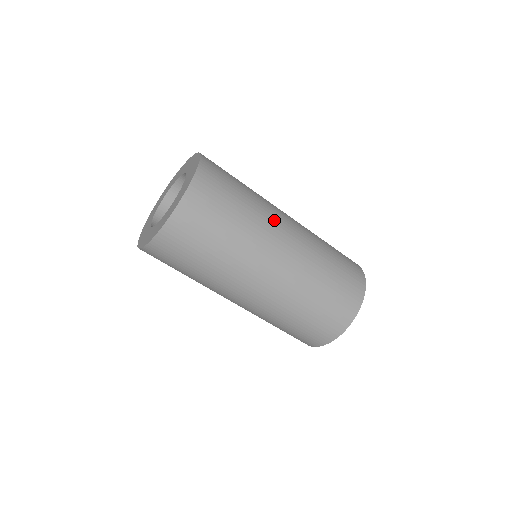
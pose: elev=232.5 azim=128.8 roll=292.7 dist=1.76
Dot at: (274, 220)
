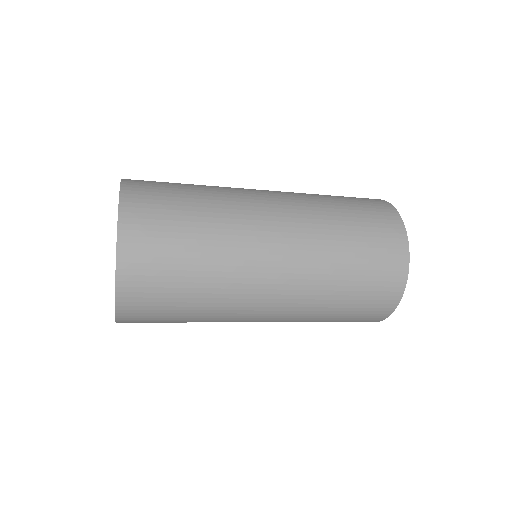
Dot at: (249, 242)
